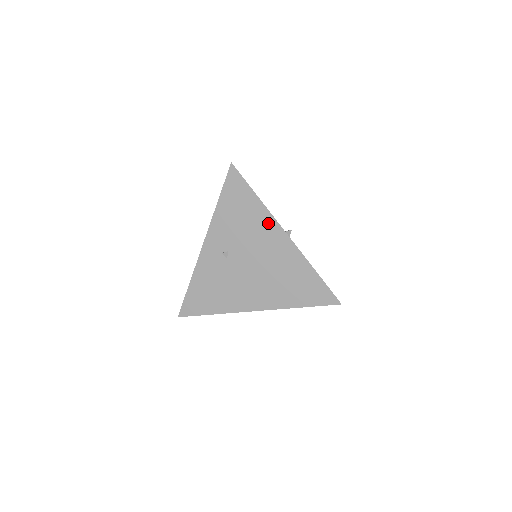
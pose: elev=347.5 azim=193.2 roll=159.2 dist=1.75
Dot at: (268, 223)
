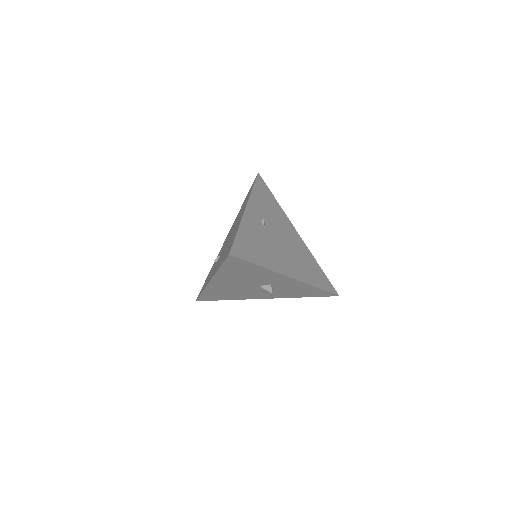
Dot at: (286, 220)
